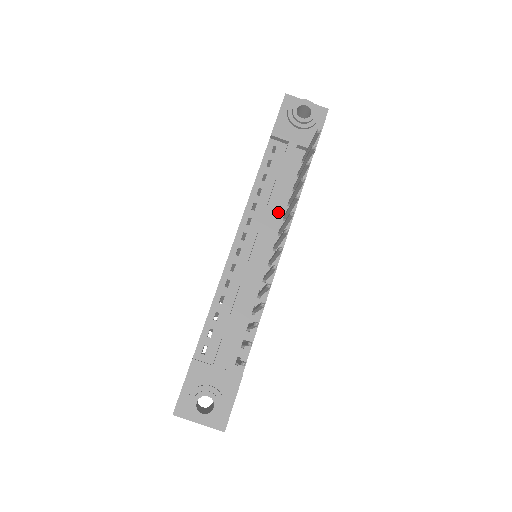
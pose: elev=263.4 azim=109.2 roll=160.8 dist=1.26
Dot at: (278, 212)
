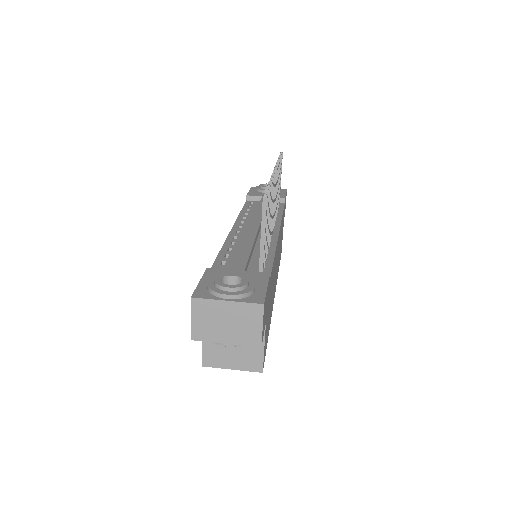
Dot at: occluded
